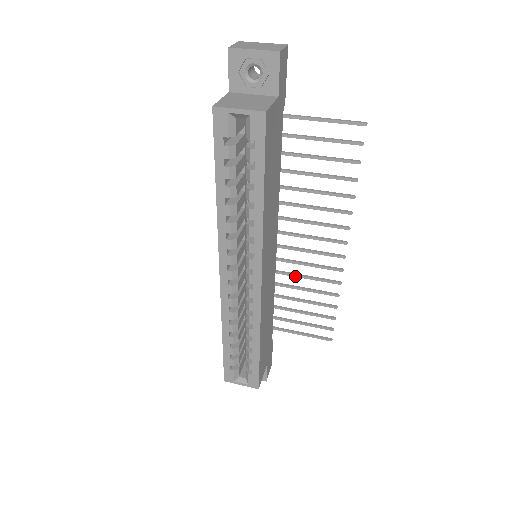
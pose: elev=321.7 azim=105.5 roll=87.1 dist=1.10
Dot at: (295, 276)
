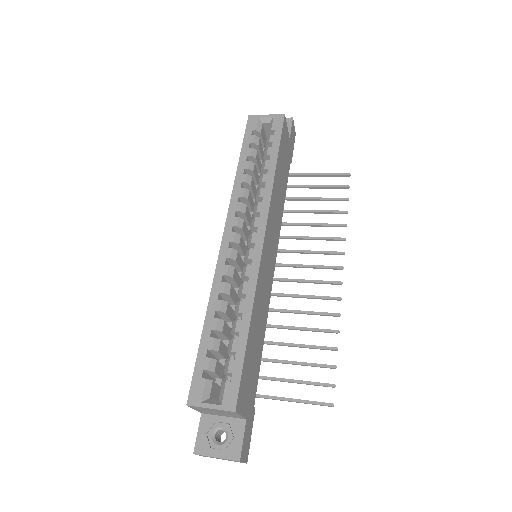
Dot at: (290, 311)
